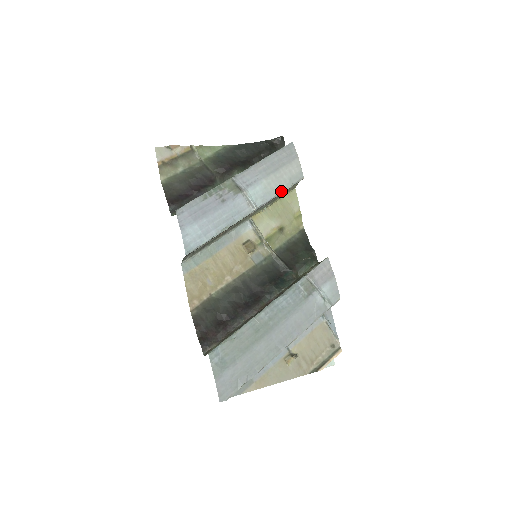
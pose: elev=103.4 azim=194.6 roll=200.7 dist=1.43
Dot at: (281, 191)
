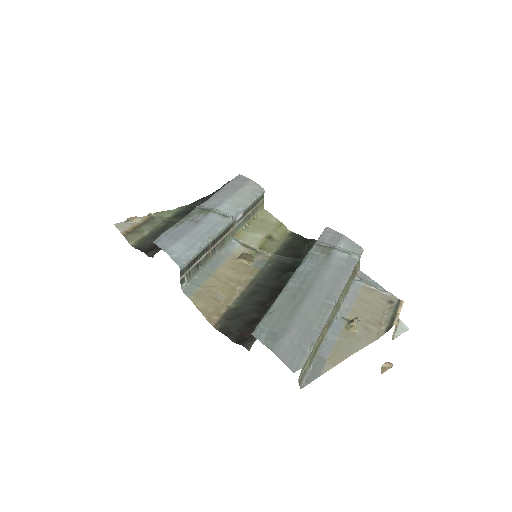
Dot at: (249, 202)
